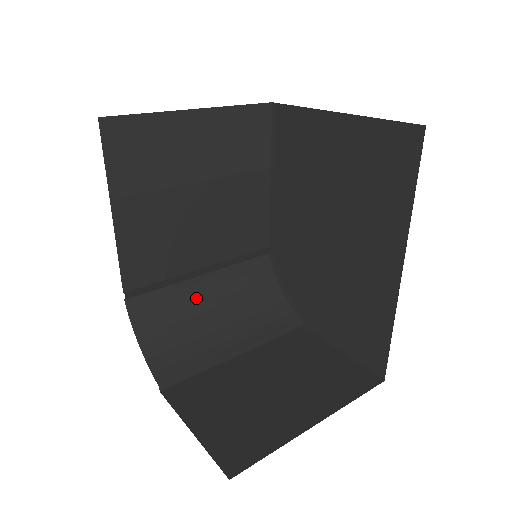
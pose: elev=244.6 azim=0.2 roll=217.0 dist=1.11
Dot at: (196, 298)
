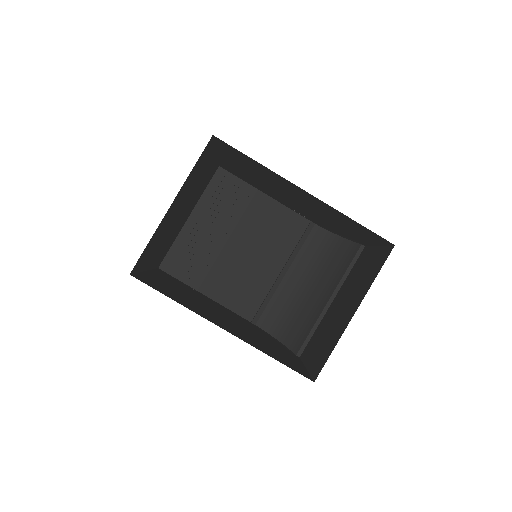
Dot at: (292, 291)
